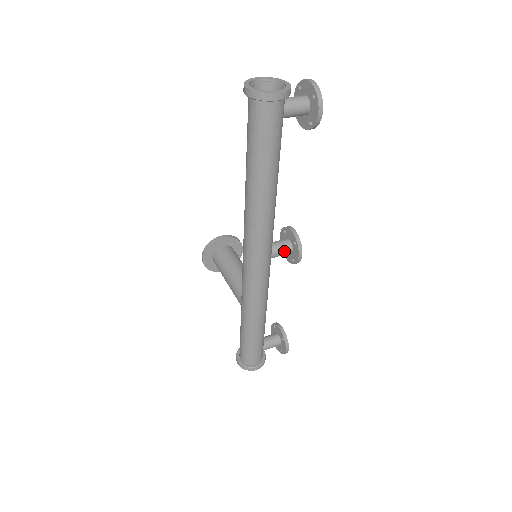
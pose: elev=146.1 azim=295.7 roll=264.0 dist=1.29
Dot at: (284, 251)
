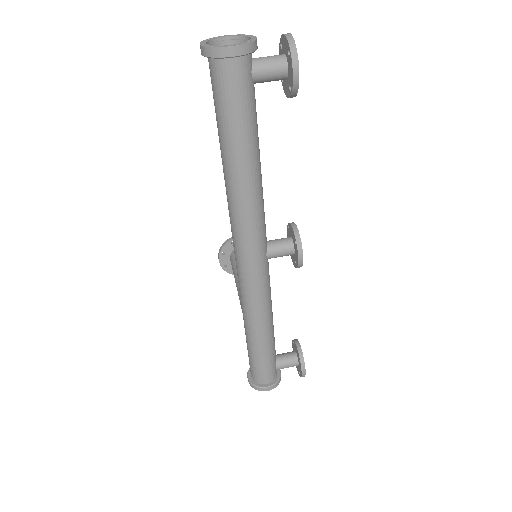
Dot at: (283, 251)
